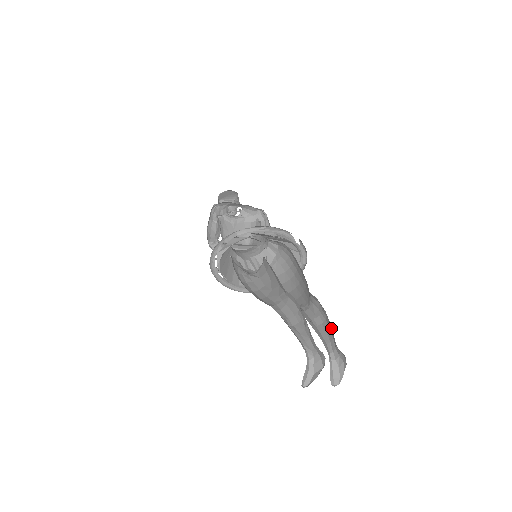
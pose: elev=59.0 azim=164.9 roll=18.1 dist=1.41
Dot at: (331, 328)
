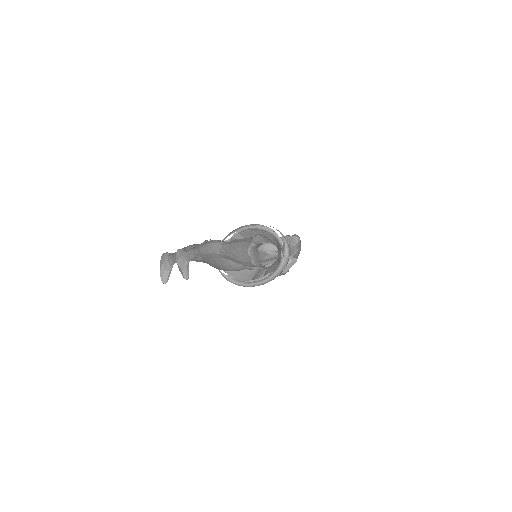
Dot at: occluded
